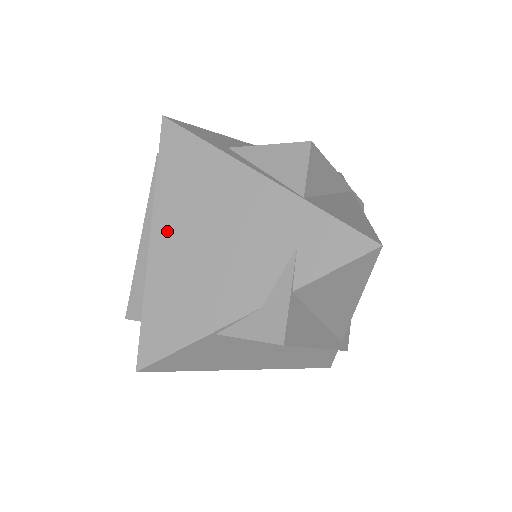
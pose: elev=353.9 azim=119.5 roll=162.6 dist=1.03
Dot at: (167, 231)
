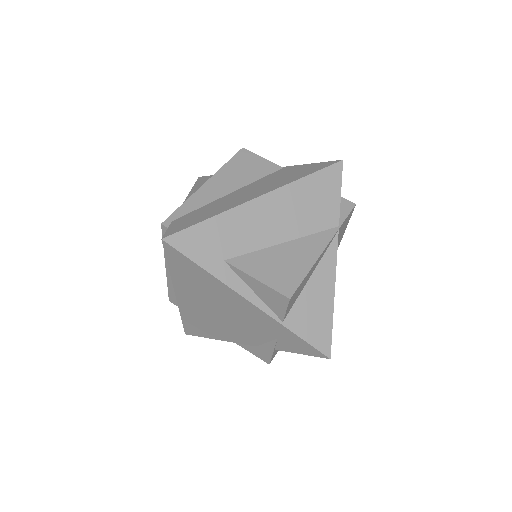
Dot at: (187, 297)
